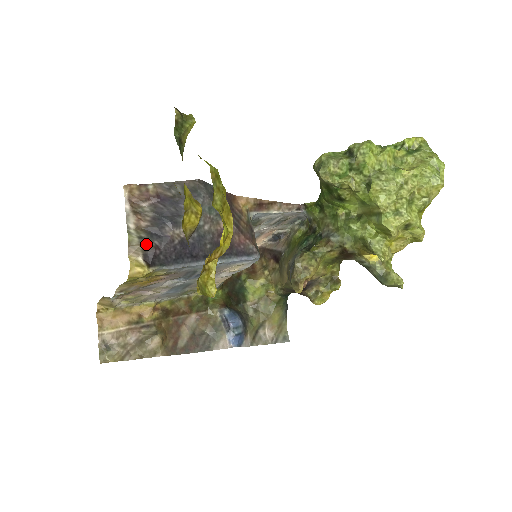
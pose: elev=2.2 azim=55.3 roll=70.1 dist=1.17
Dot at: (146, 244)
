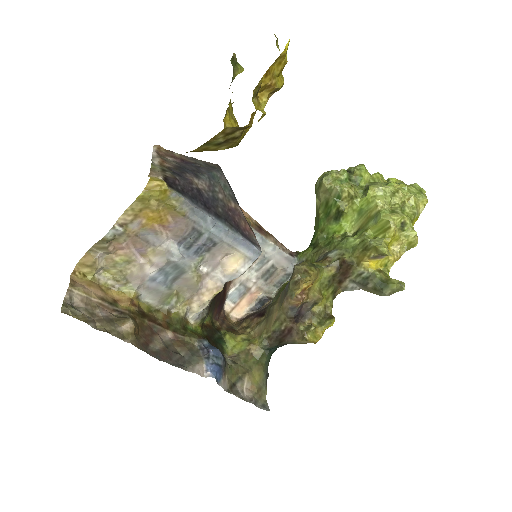
Dot at: (168, 174)
